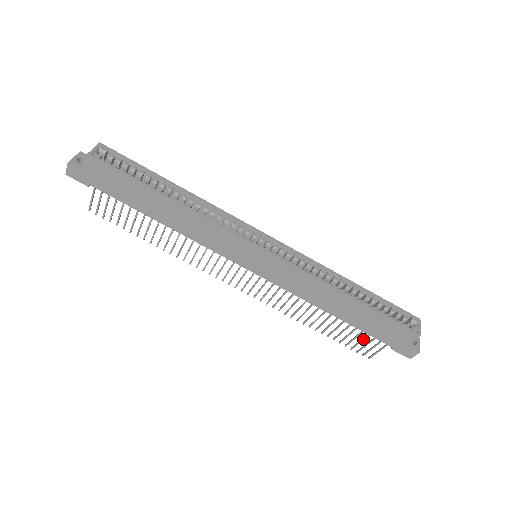
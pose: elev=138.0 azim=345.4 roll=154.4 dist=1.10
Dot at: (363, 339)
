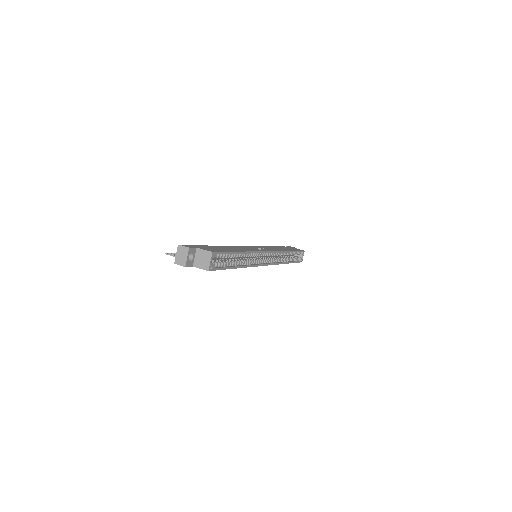
Dot at: occluded
